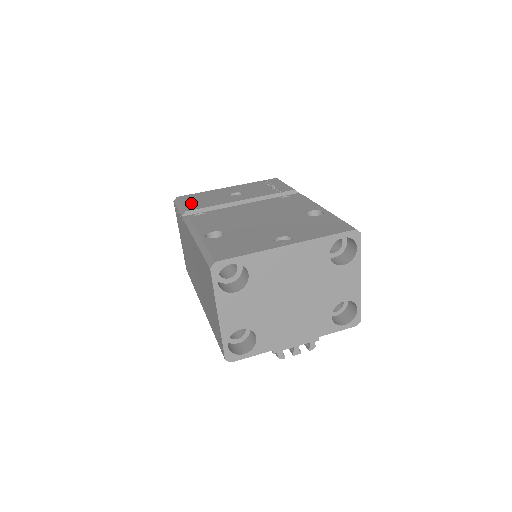
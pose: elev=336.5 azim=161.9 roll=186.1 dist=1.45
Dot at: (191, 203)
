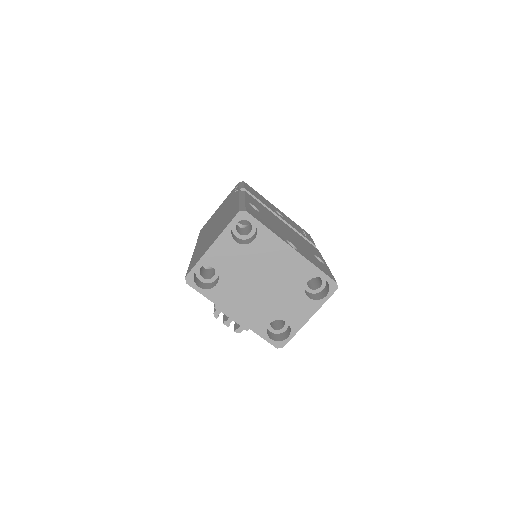
Dot at: (251, 190)
